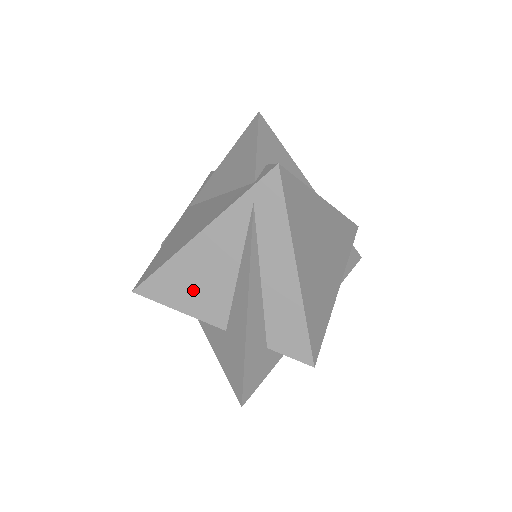
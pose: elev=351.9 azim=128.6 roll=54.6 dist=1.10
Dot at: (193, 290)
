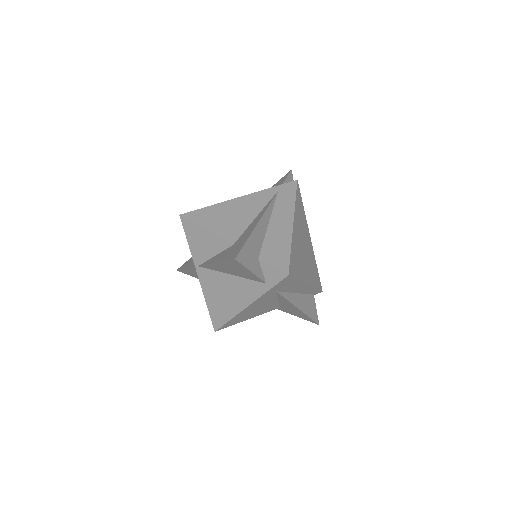
Dot at: (222, 221)
